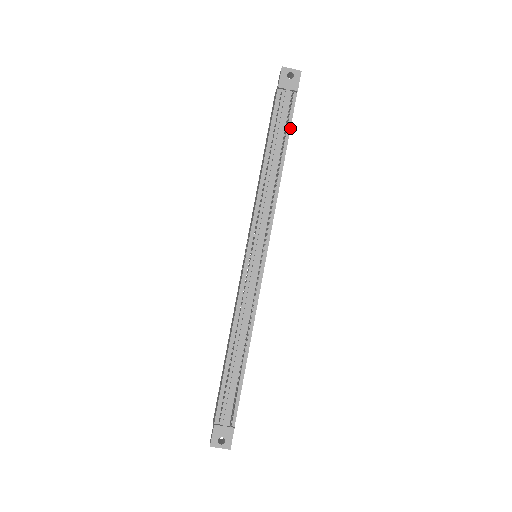
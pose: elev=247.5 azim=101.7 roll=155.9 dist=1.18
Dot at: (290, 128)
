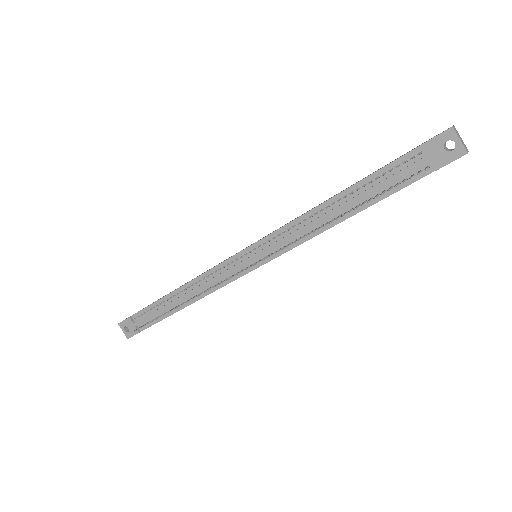
Dot at: (388, 196)
